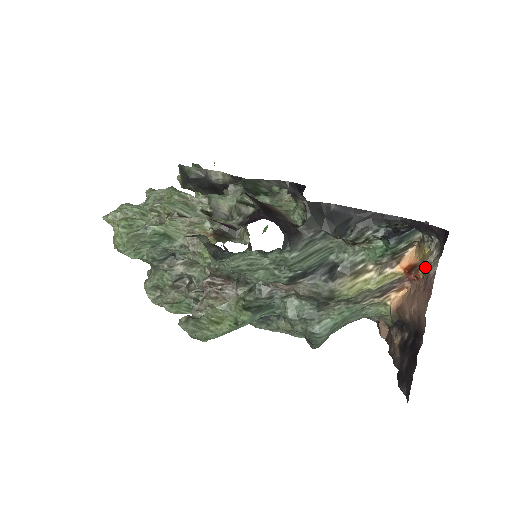
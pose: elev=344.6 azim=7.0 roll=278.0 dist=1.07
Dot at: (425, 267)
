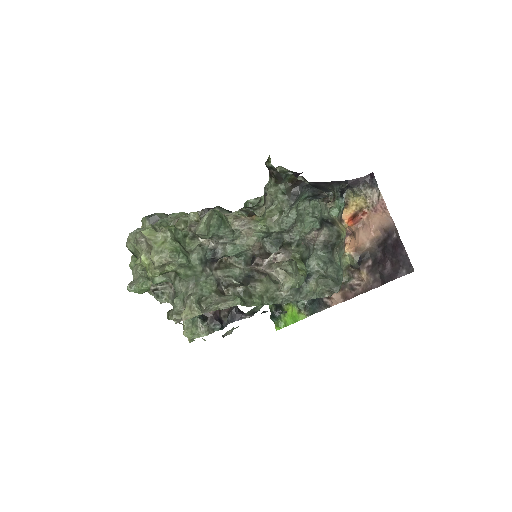
Dot at: (365, 205)
